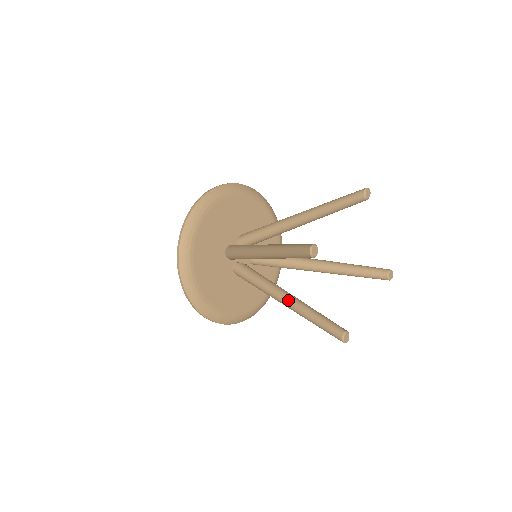
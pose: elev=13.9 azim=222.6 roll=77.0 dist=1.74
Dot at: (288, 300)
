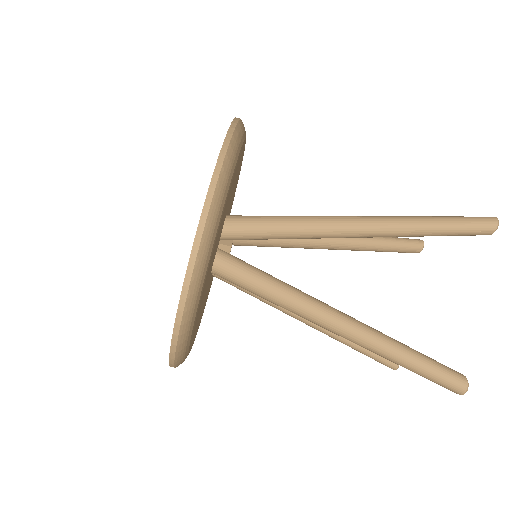
Dot at: (323, 328)
